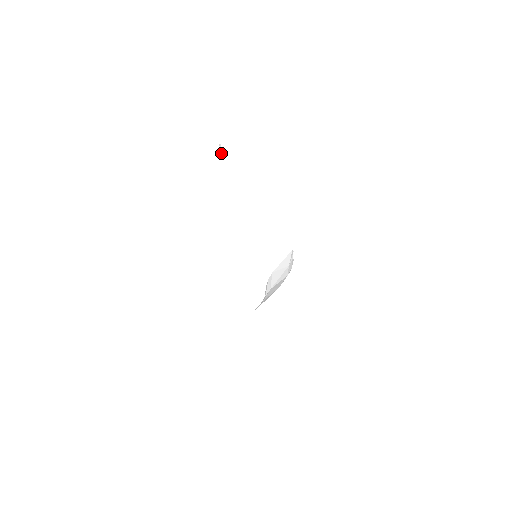
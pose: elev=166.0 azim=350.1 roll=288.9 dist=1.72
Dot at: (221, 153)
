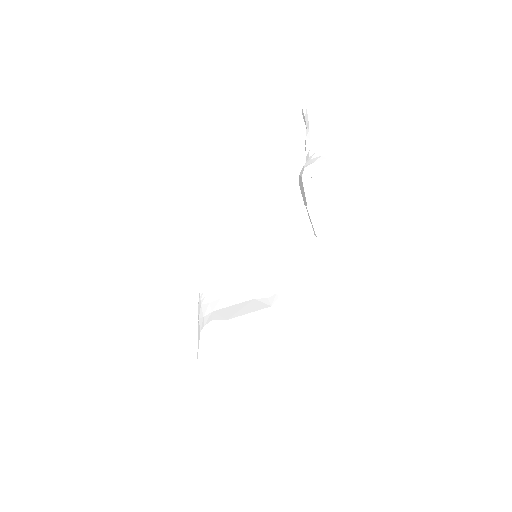
Dot at: (314, 136)
